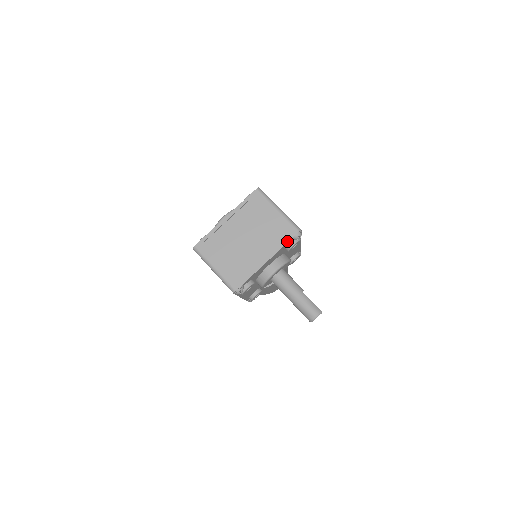
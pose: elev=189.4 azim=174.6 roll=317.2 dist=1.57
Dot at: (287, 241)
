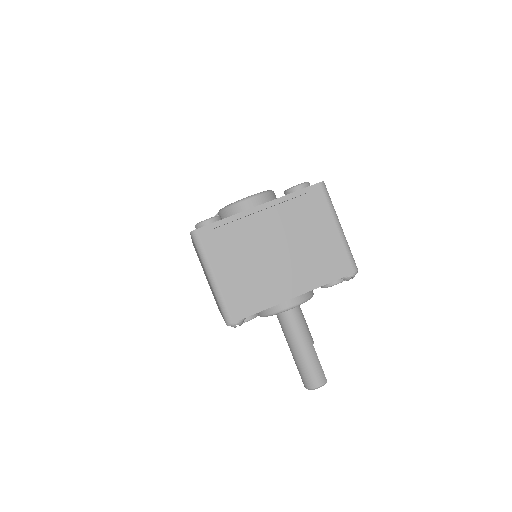
Dot at: (334, 279)
